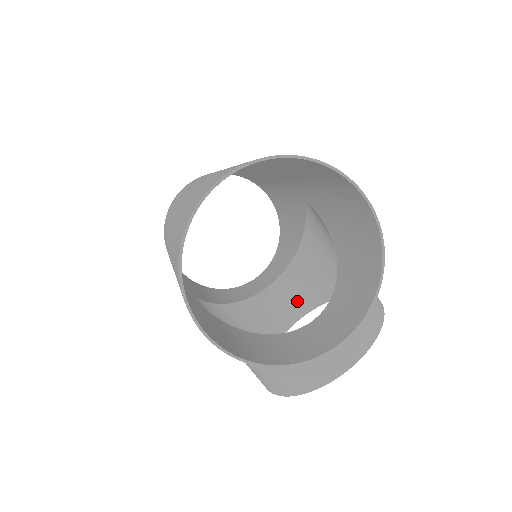
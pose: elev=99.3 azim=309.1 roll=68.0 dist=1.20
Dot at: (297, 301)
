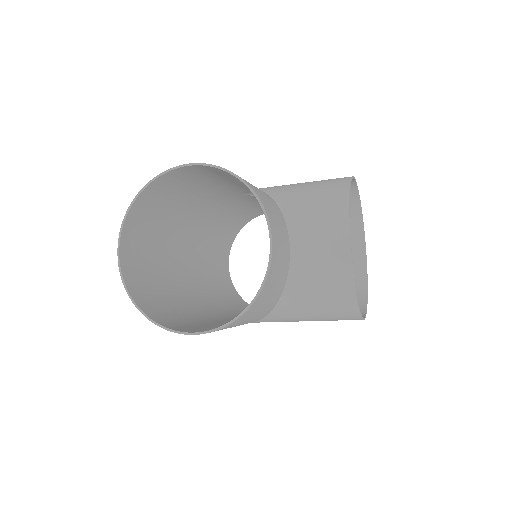
Dot at: occluded
